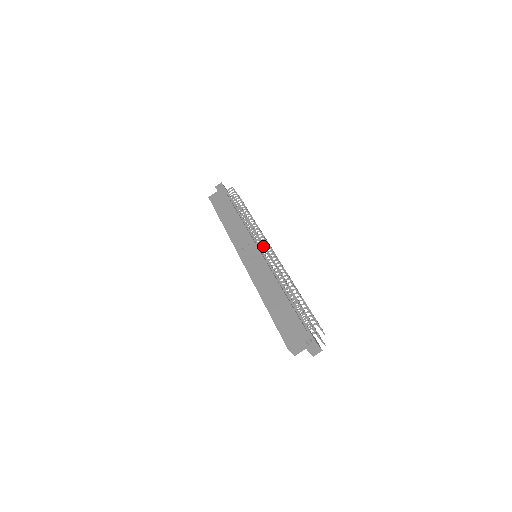
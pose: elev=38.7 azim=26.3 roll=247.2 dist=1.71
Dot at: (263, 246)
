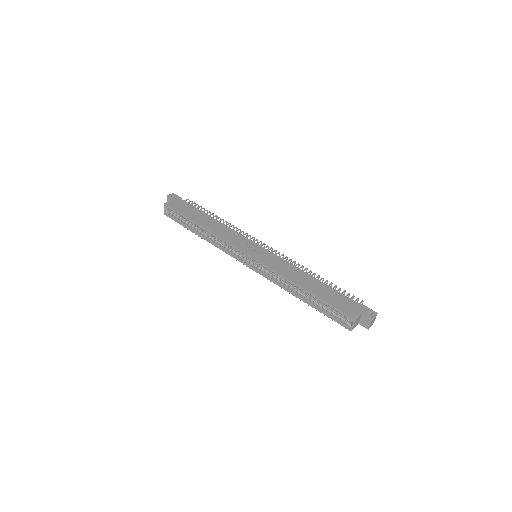
Dot at: (266, 246)
